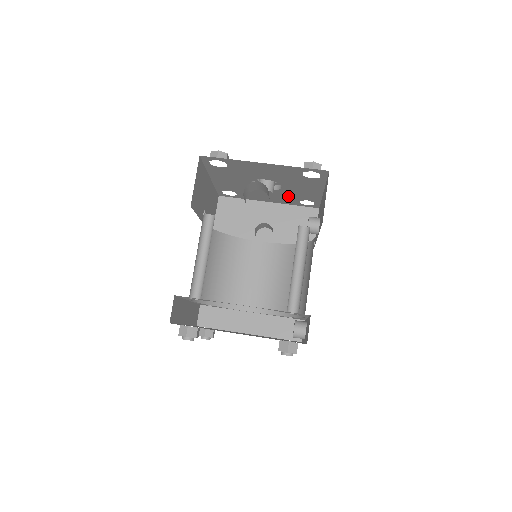
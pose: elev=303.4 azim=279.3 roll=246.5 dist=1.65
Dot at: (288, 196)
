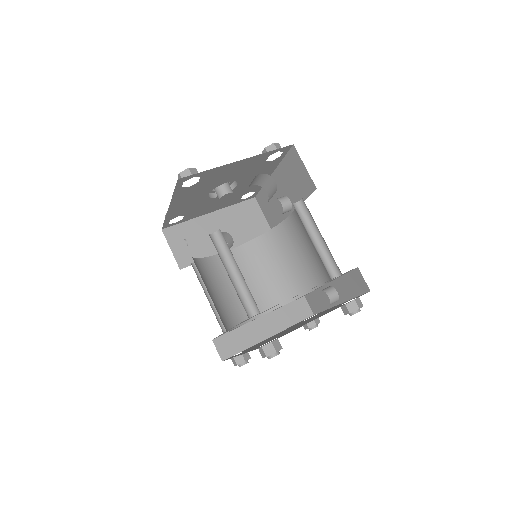
Dot at: (235, 195)
